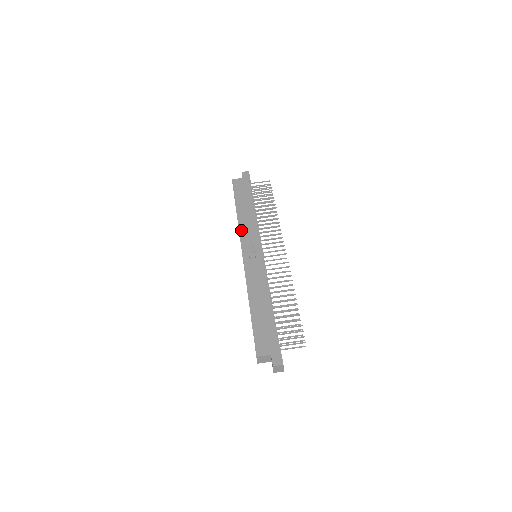
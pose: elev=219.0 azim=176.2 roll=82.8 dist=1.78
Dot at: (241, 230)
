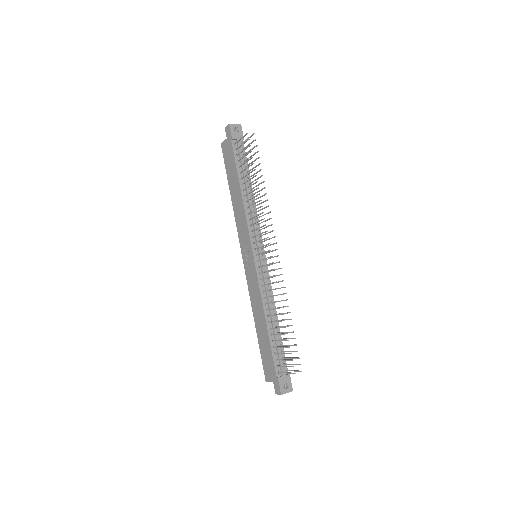
Dot at: (237, 226)
